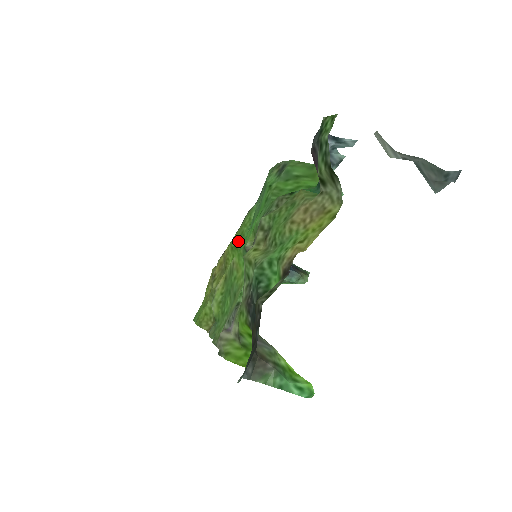
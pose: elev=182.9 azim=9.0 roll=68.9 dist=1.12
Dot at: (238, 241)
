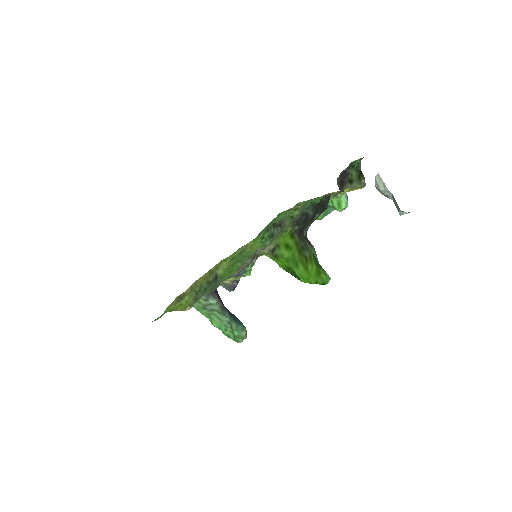
Dot at: occluded
